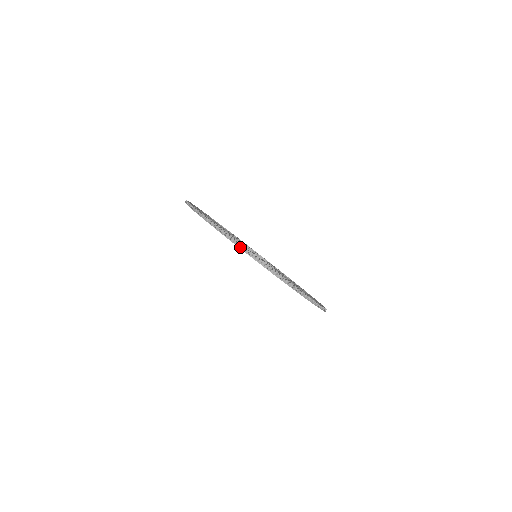
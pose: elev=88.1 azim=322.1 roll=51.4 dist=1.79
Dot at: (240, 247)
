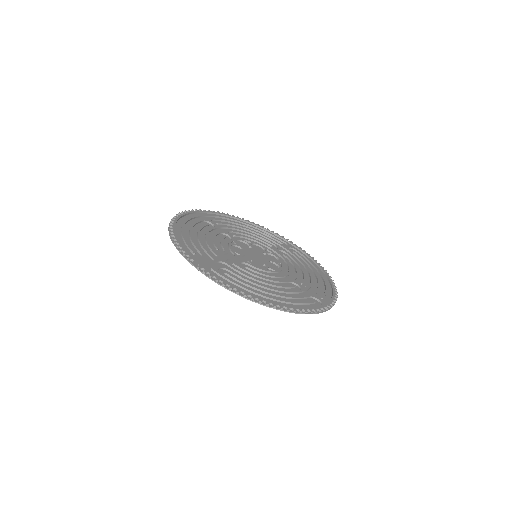
Dot at: (266, 306)
